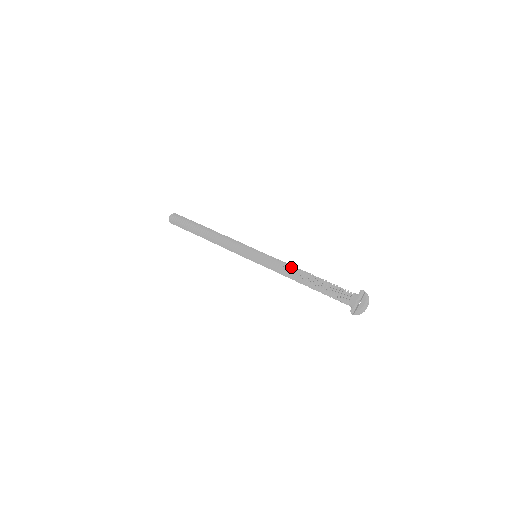
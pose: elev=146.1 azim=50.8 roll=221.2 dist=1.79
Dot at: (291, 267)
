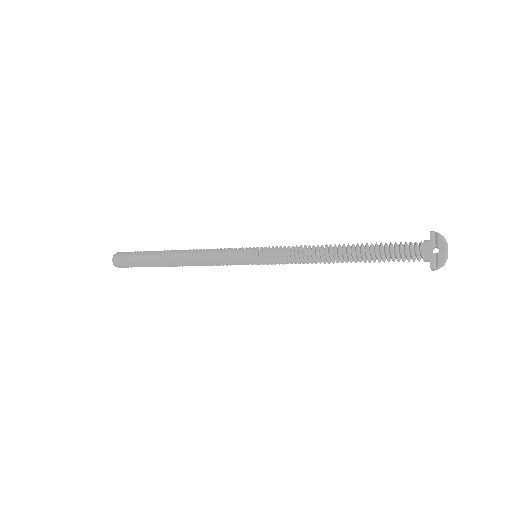
Dot at: (313, 248)
